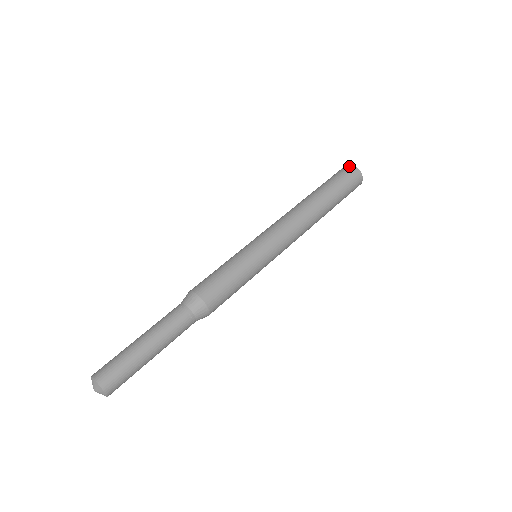
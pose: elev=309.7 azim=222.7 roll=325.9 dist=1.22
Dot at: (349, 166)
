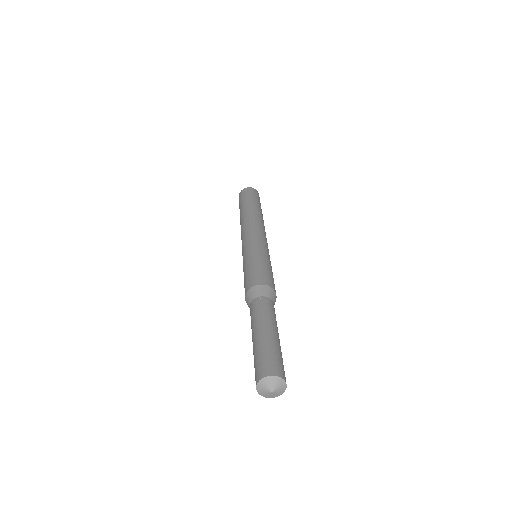
Dot at: (249, 188)
